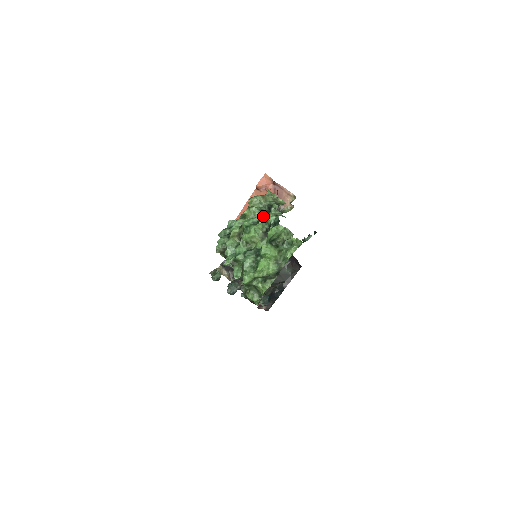
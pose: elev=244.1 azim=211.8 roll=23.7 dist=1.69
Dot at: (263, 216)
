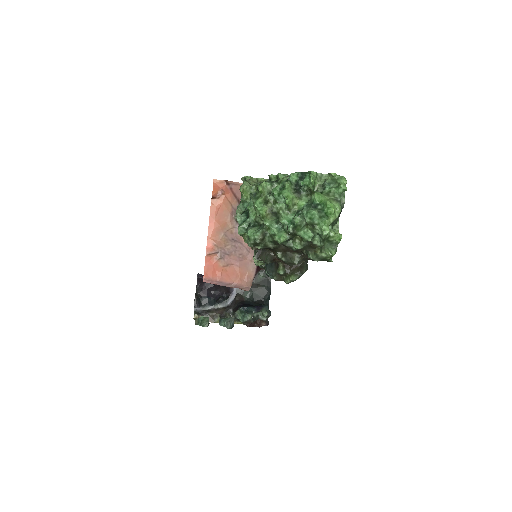
Dot at: occluded
